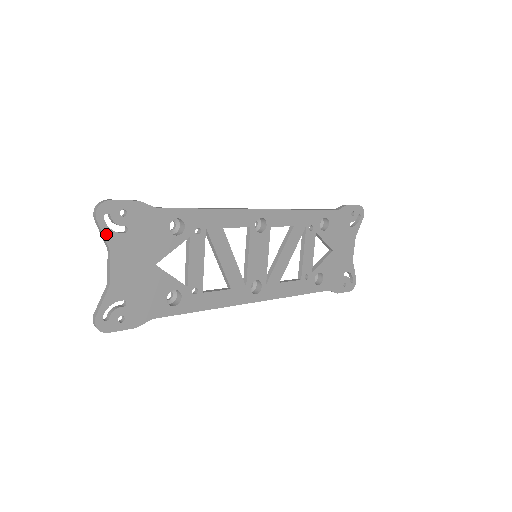
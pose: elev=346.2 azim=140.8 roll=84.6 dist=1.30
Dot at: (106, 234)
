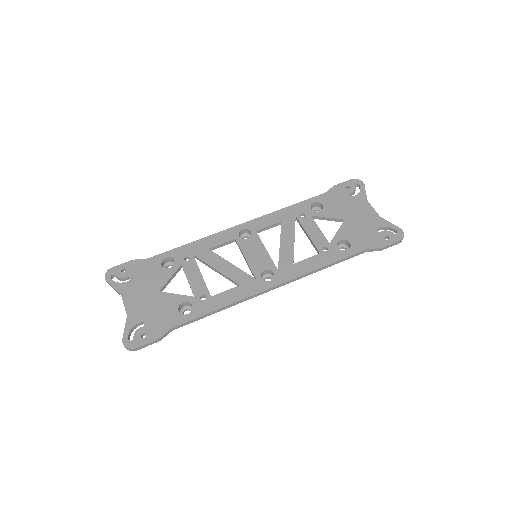
Dot at: (115, 286)
